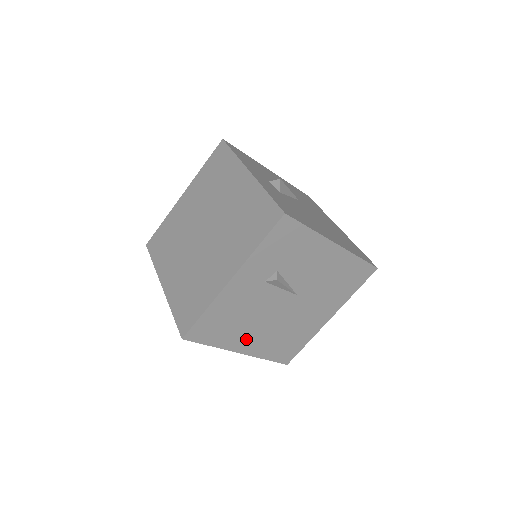
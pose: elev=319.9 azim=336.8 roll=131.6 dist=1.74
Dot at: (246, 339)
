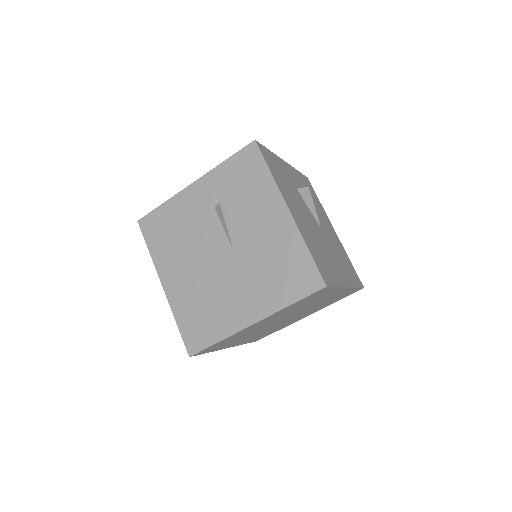
Dot at: (174, 271)
